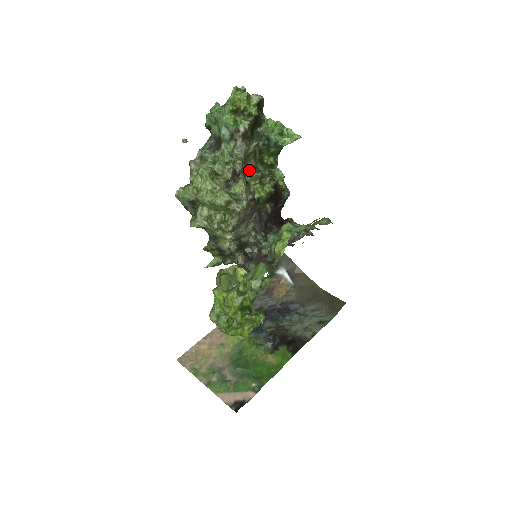
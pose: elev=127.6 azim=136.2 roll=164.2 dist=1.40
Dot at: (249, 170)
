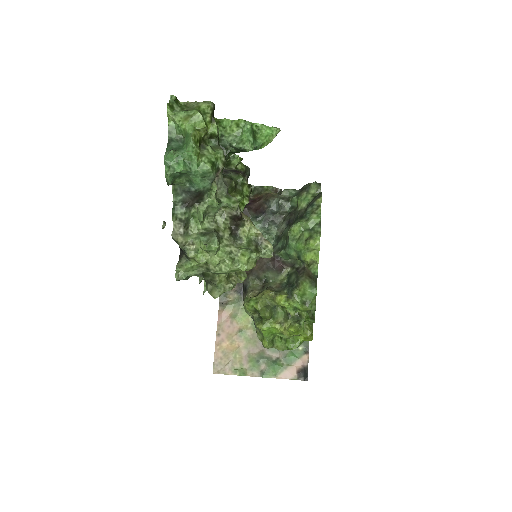
Dot at: occluded
